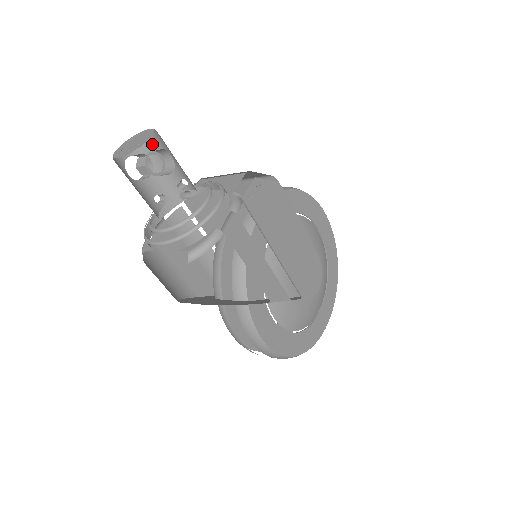
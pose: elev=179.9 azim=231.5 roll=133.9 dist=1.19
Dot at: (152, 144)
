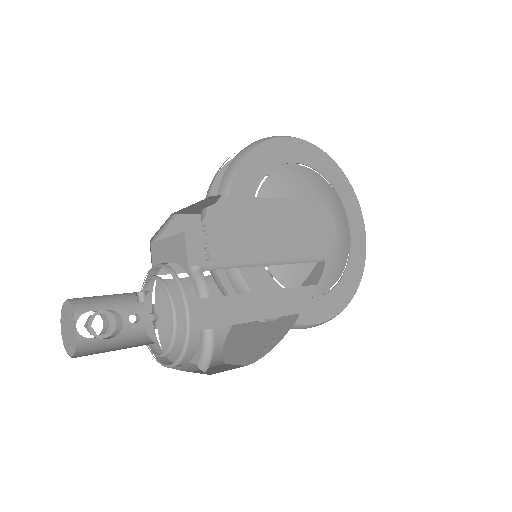
Dot at: (82, 299)
